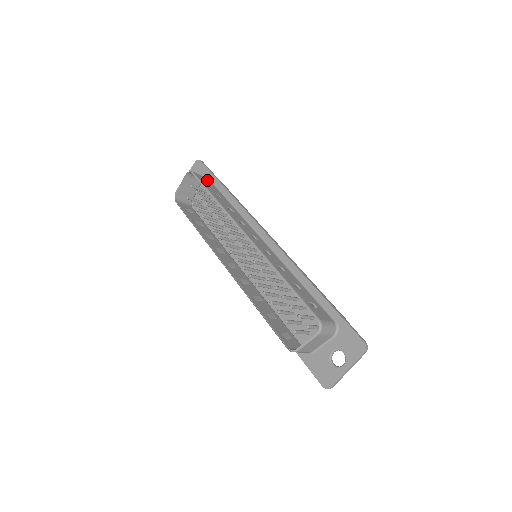
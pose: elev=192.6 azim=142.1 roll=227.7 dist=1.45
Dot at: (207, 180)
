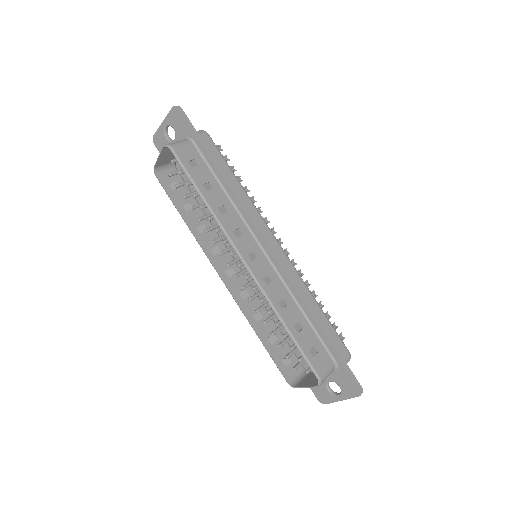
Dot at: (191, 150)
